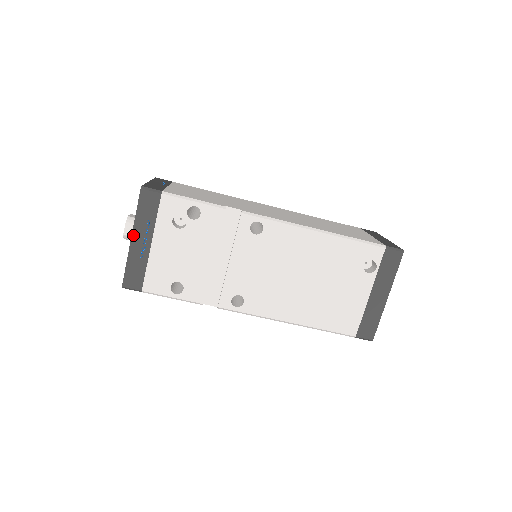
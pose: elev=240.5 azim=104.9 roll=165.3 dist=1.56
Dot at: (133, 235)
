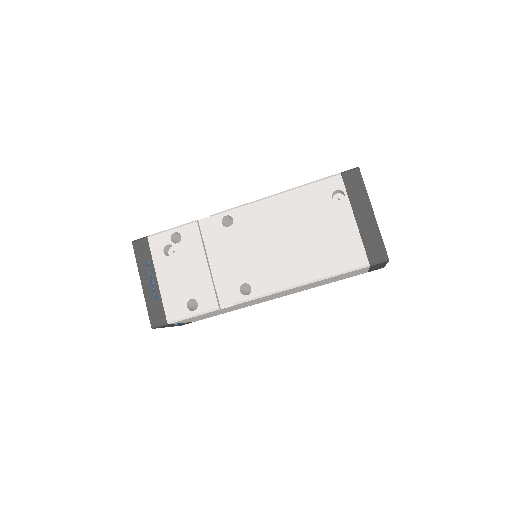
Dot at: (142, 280)
